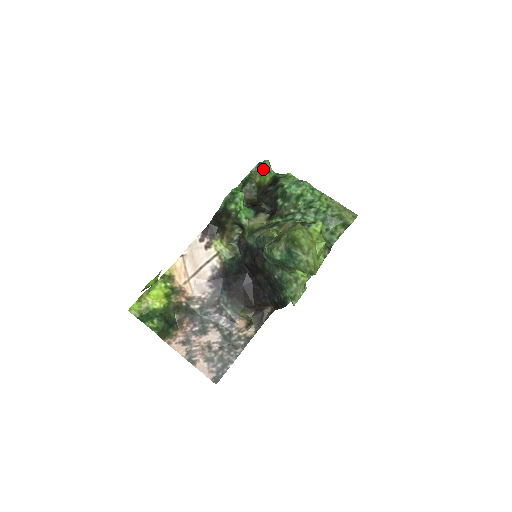
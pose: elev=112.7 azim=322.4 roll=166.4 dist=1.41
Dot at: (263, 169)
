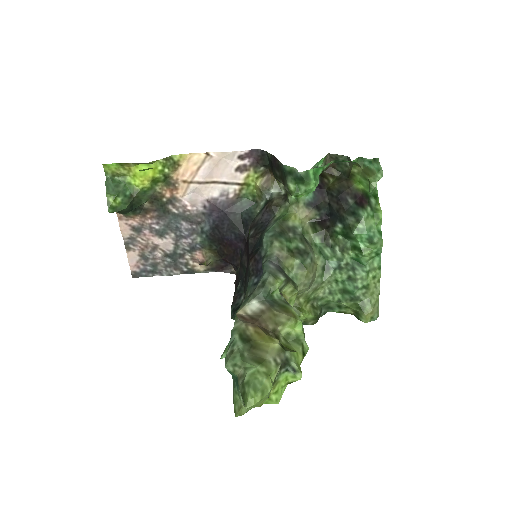
Dot at: (369, 175)
